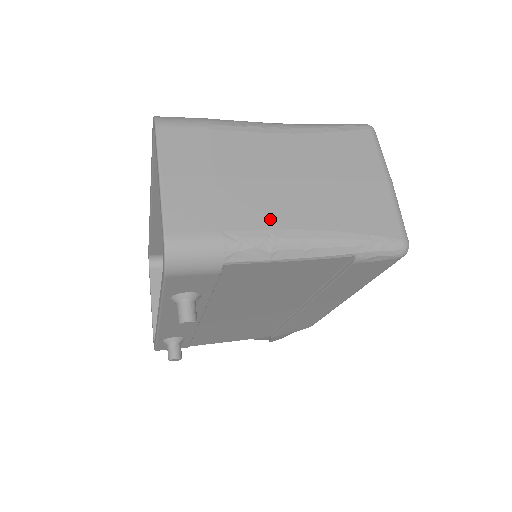
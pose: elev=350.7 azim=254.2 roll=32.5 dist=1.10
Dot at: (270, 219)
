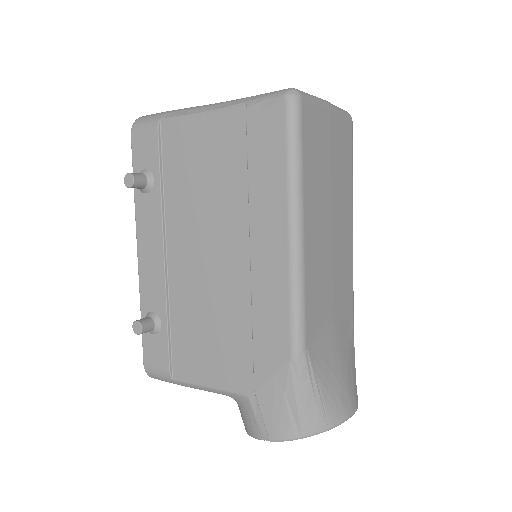
Dot at: occluded
